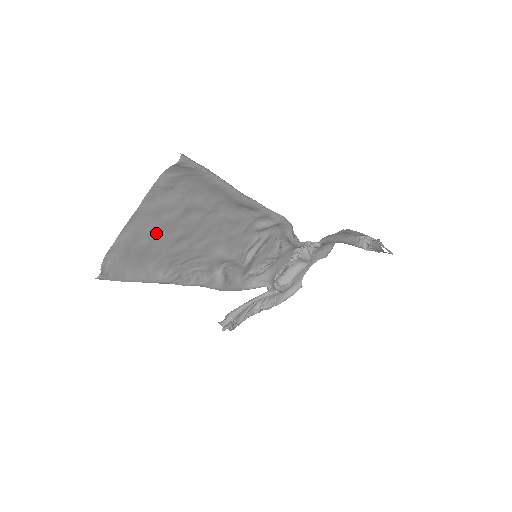
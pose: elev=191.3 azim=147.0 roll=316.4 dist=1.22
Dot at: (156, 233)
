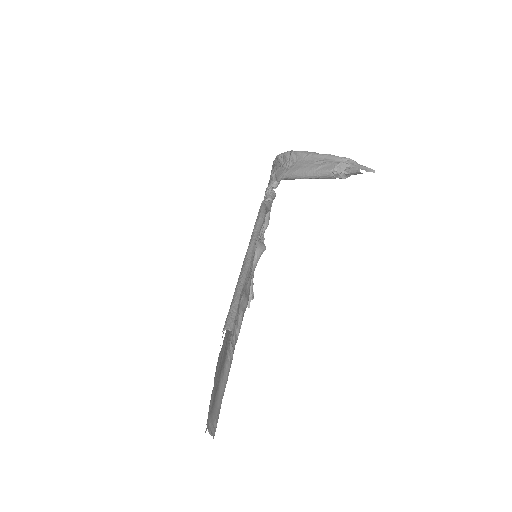
Dot at: (221, 366)
